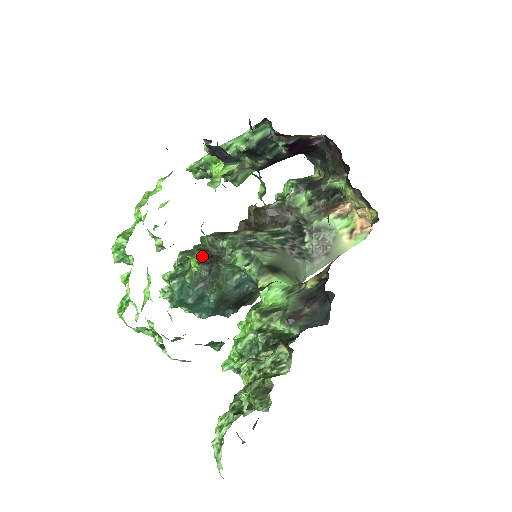
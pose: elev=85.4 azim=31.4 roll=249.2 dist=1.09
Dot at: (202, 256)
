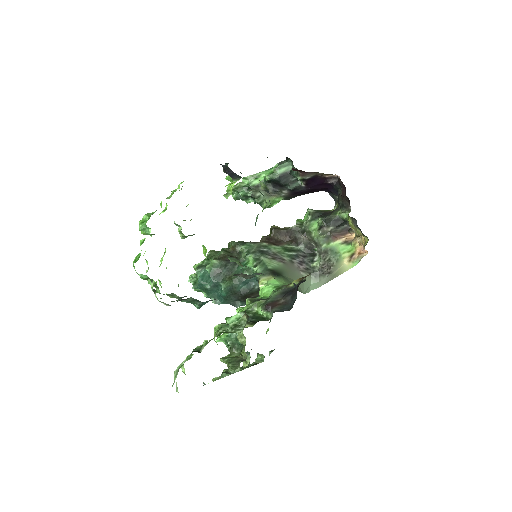
Dot at: (223, 255)
